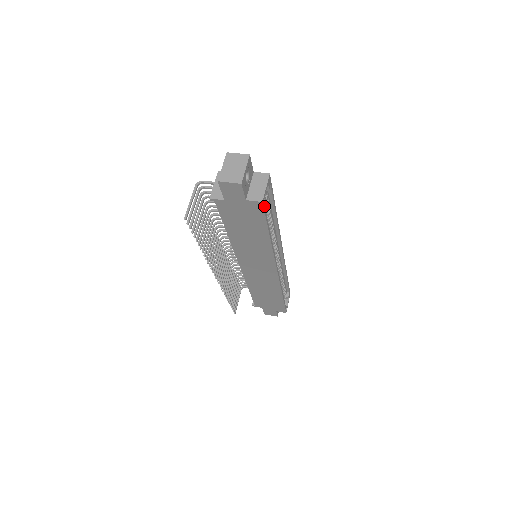
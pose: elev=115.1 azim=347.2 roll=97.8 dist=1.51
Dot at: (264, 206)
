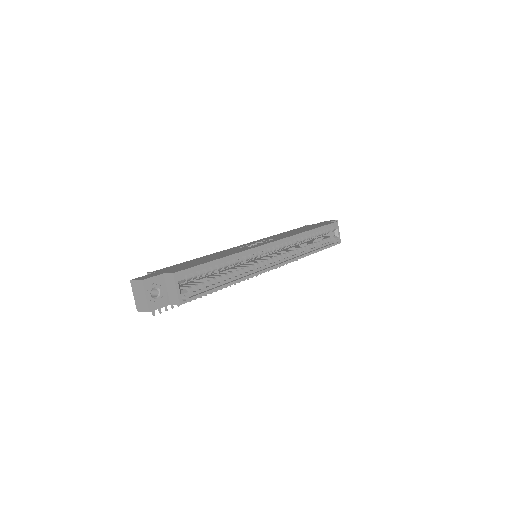
Dot at: (188, 299)
